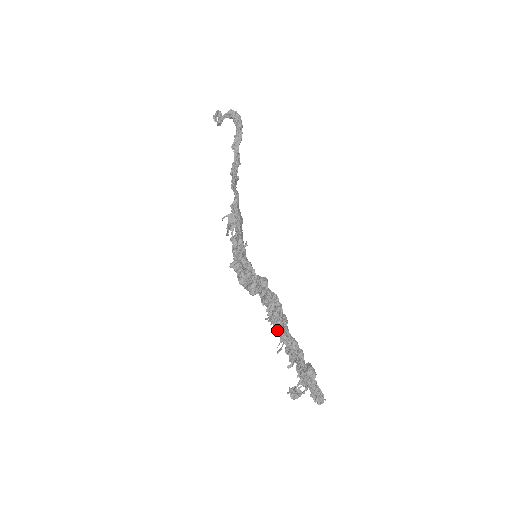
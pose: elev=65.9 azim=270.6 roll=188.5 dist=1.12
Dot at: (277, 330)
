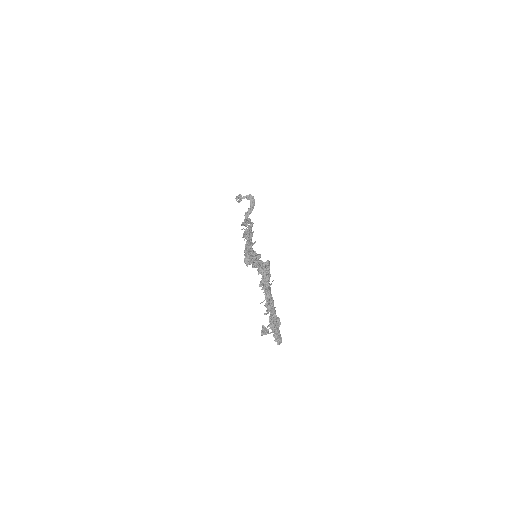
Dot at: (264, 290)
